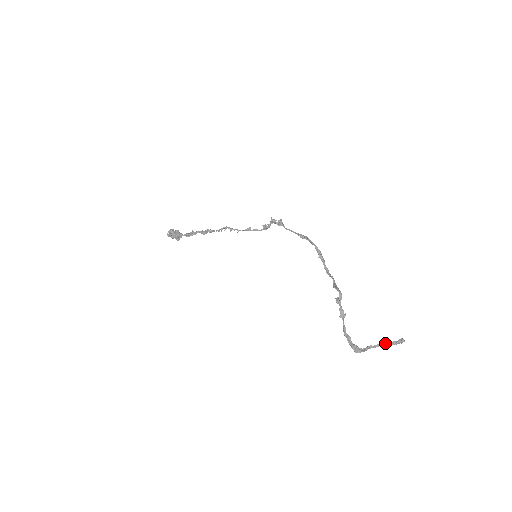
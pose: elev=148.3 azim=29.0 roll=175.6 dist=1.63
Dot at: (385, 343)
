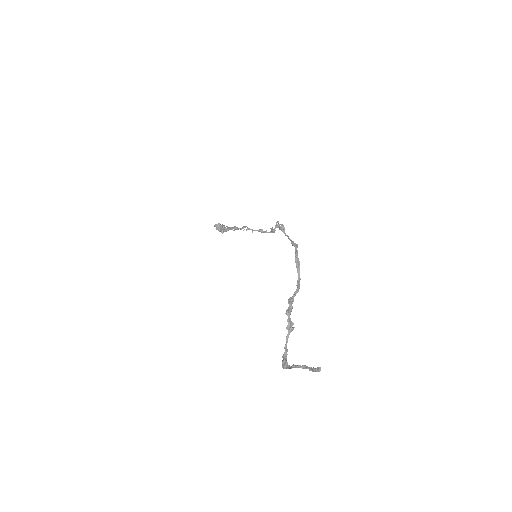
Dot at: (306, 367)
